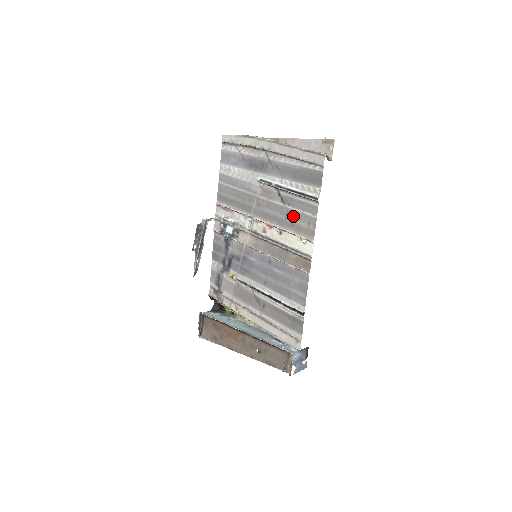
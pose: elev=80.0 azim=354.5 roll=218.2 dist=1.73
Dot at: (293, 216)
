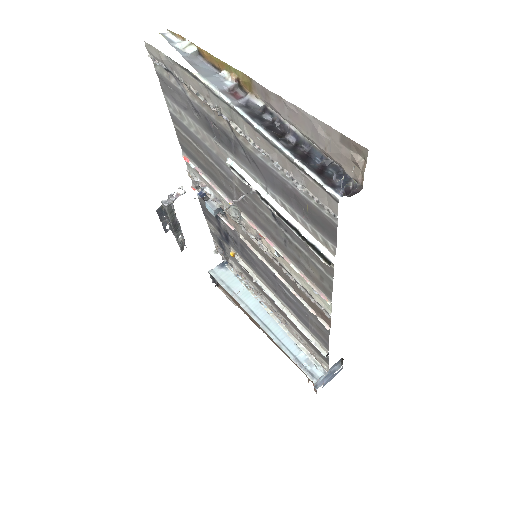
Dot at: (295, 251)
